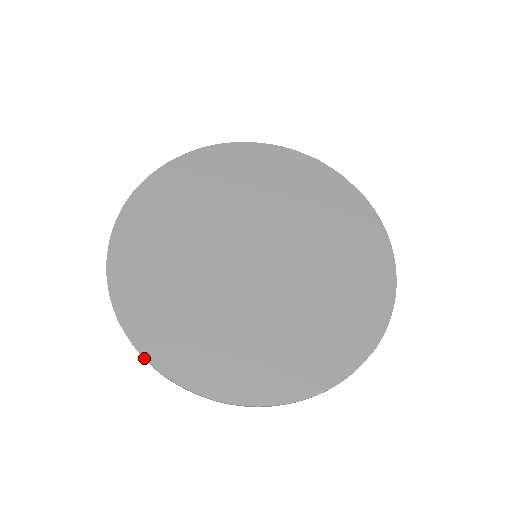
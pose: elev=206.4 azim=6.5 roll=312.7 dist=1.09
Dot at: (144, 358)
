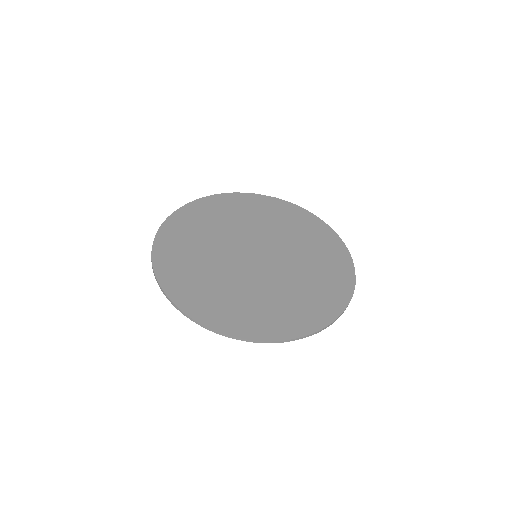
Dot at: (259, 341)
